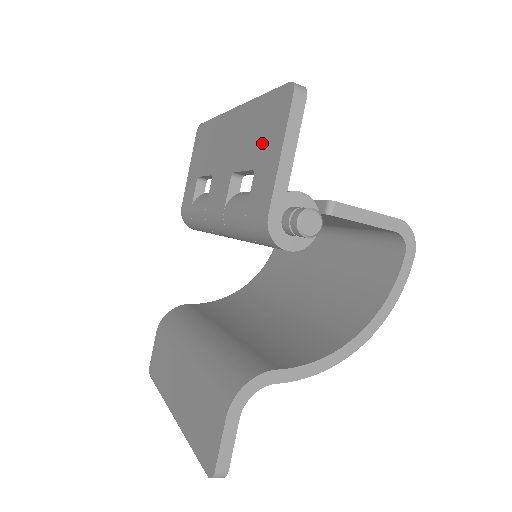
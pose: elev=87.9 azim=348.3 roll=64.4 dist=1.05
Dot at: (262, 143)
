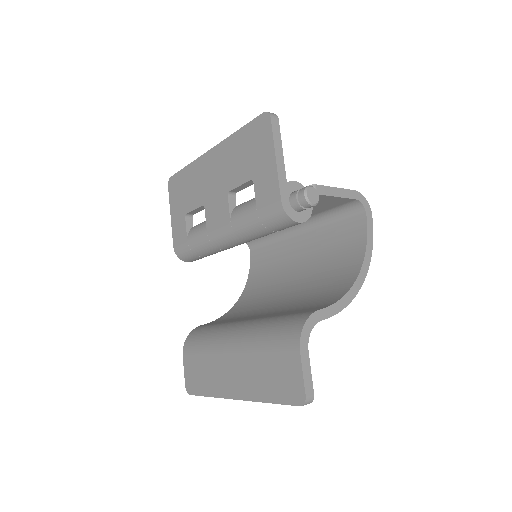
Dot at: (253, 159)
